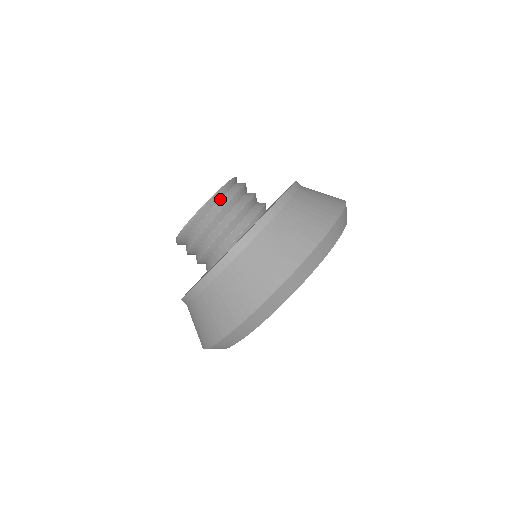
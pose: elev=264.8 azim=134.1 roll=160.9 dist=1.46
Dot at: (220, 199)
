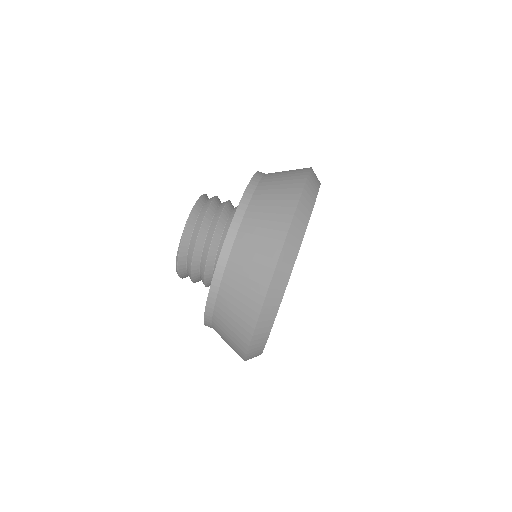
Dot at: (196, 219)
